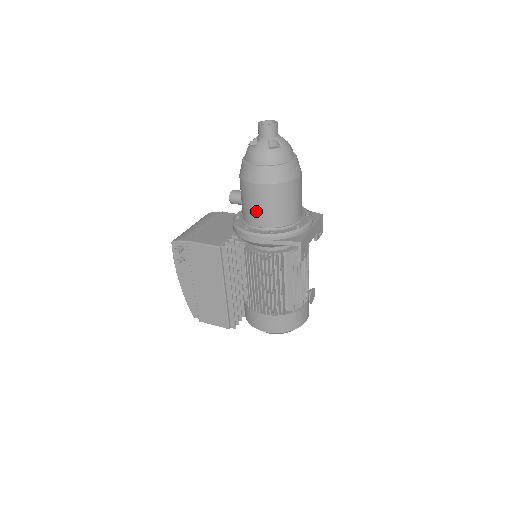
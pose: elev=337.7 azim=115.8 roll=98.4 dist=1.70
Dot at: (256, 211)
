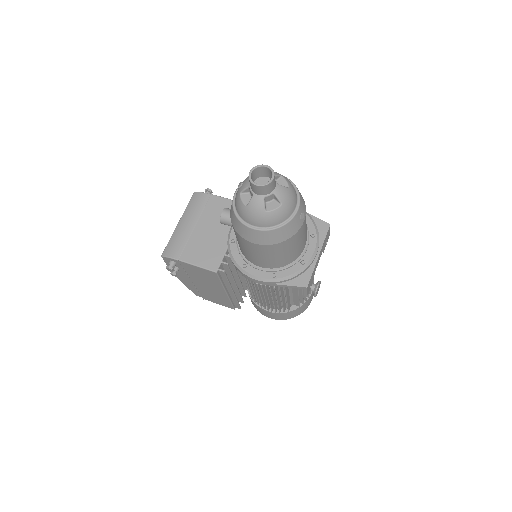
Dot at: (255, 257)
